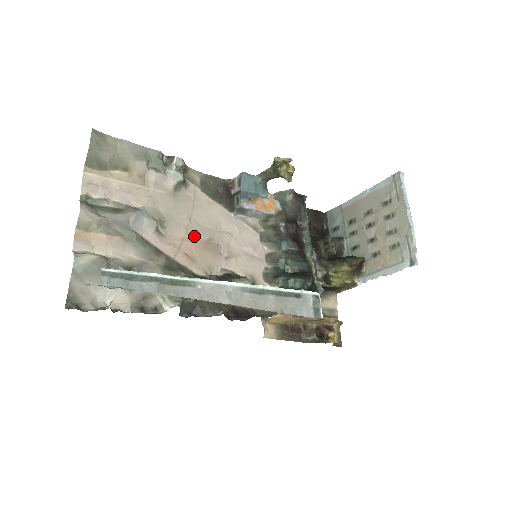
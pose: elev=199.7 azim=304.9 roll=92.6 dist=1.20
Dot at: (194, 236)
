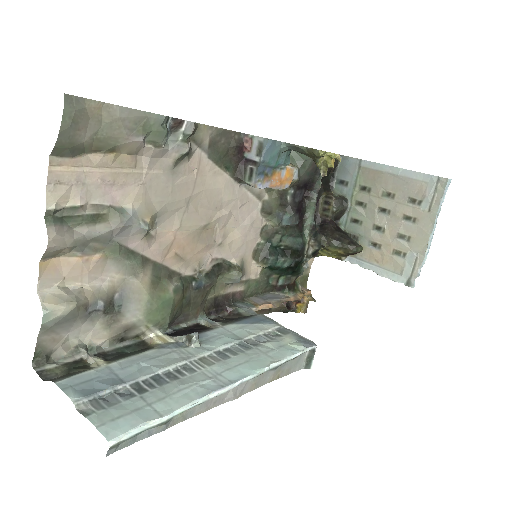
Dot at: (189, 227)
